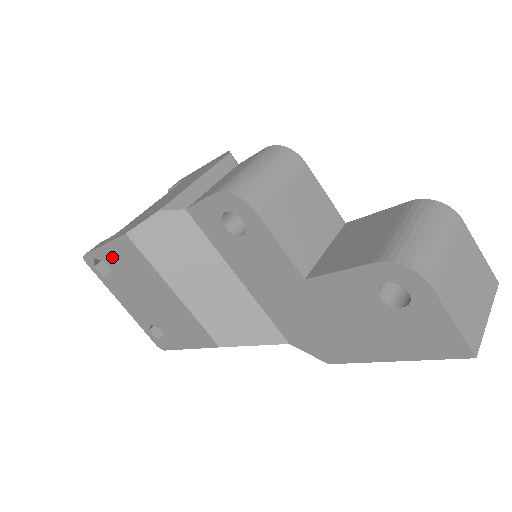
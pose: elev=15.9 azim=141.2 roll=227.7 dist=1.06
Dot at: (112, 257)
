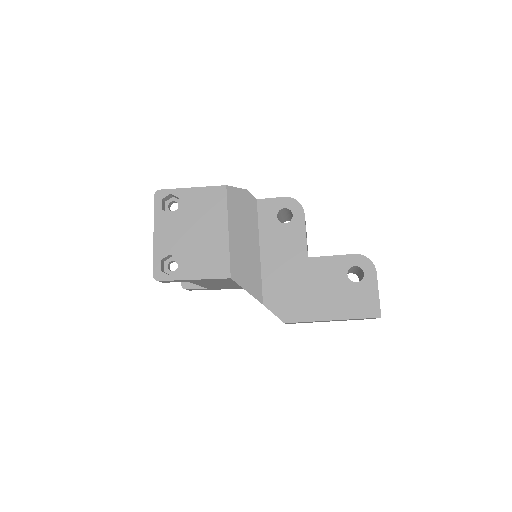
Dot at: (192, 197)
